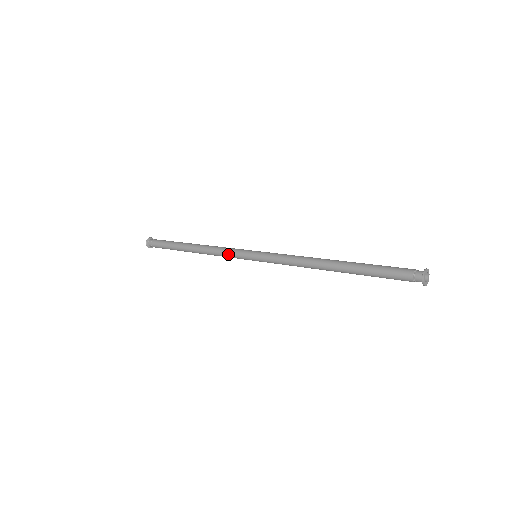
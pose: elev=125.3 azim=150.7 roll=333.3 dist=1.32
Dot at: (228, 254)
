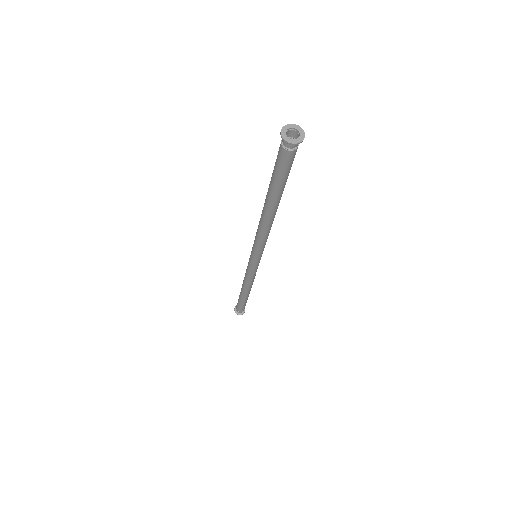
Dot at: (246, 270)
